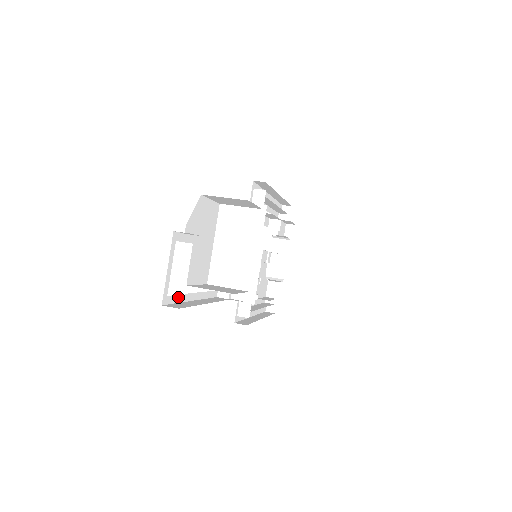
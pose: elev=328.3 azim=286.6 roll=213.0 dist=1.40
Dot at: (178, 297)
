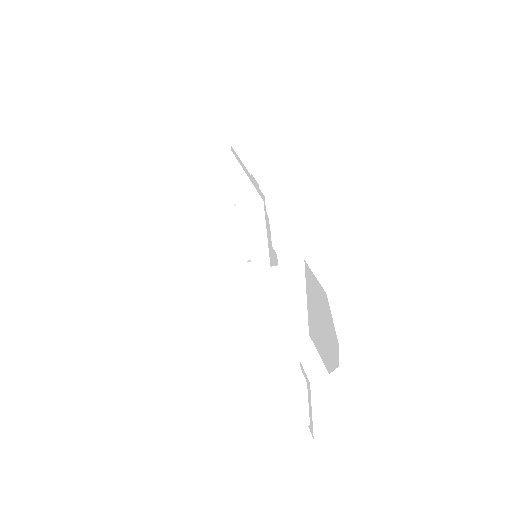
Dot at: occluded
